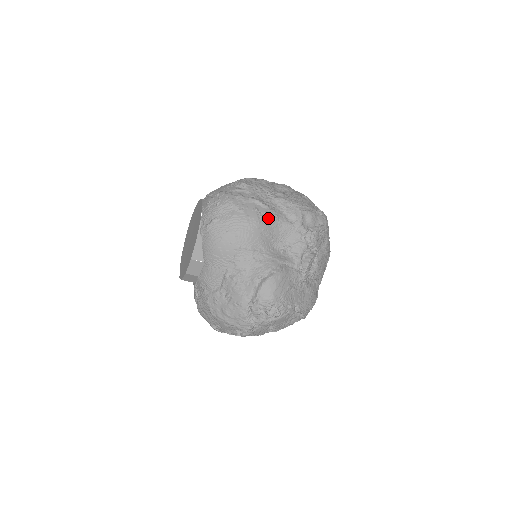
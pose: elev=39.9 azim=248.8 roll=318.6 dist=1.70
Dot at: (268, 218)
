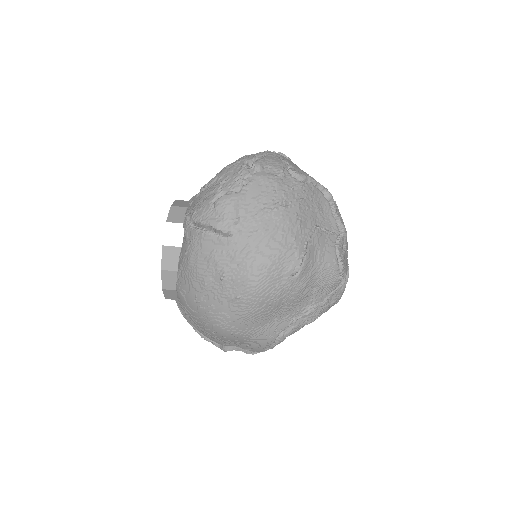
Dot at: occluded
